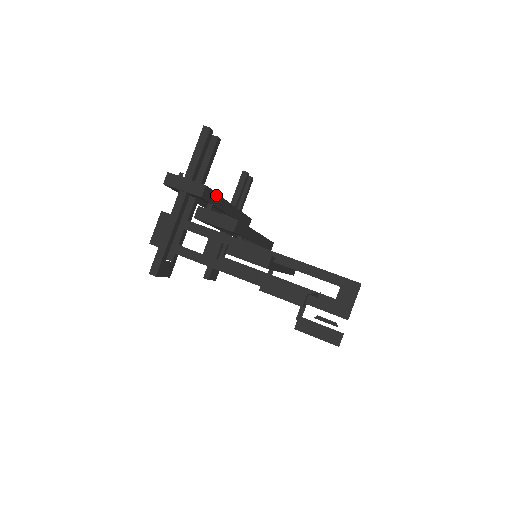
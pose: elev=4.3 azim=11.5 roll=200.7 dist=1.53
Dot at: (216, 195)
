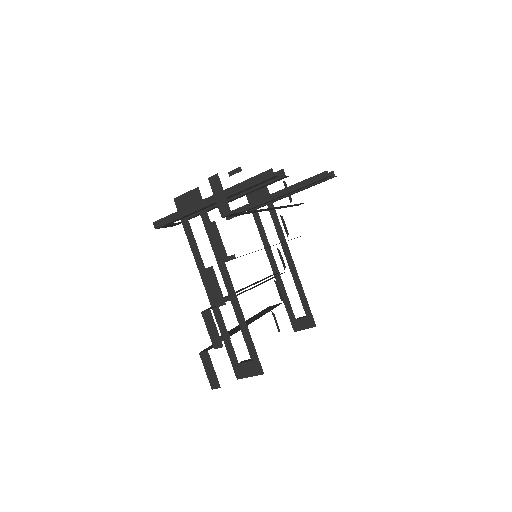
Dot at: (248, 211)
